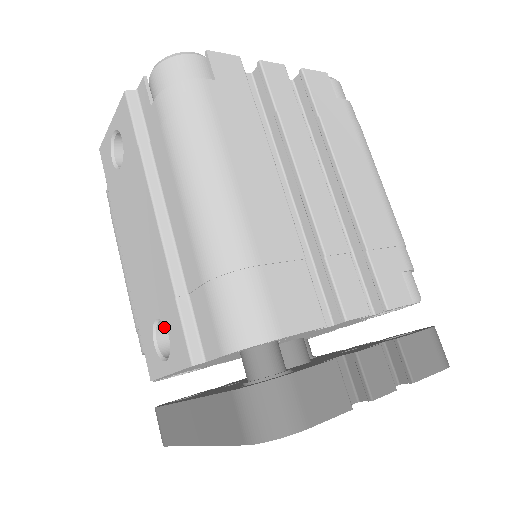
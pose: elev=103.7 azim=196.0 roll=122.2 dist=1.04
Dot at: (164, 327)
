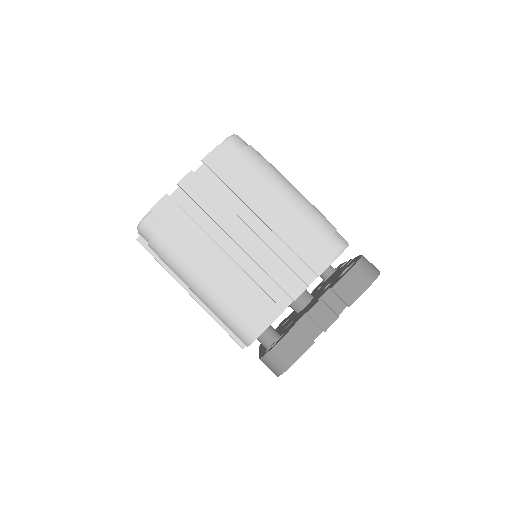
Dot at: occluded
